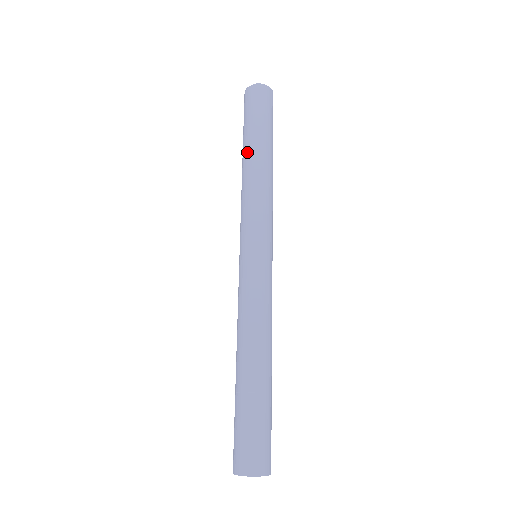
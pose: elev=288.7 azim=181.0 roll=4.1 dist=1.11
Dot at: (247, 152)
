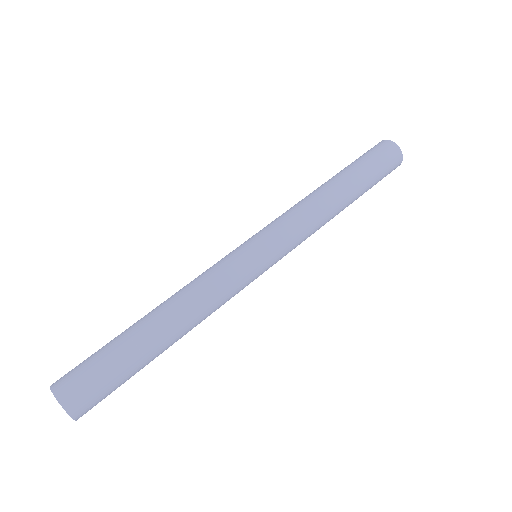
Dot at: (328, 180)
